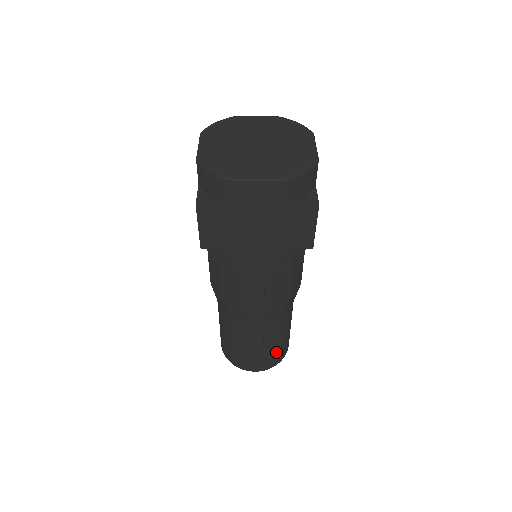
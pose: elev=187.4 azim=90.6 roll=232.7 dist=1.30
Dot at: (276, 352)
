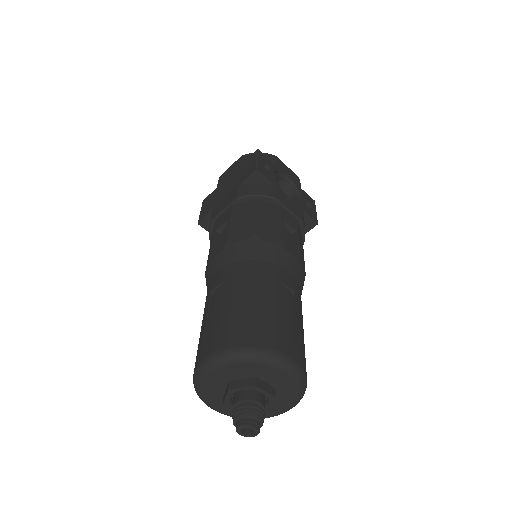
Dot at: (240, 317)
